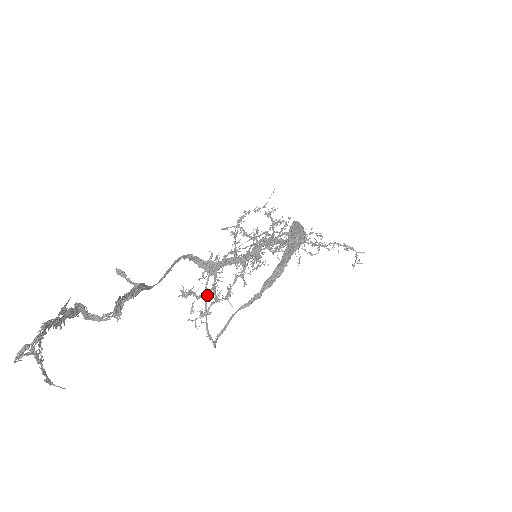
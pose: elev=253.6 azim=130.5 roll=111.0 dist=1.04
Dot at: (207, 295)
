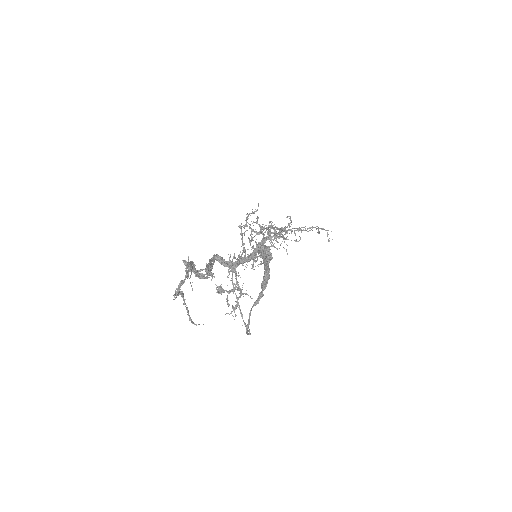
Dot at: (236, 287)
